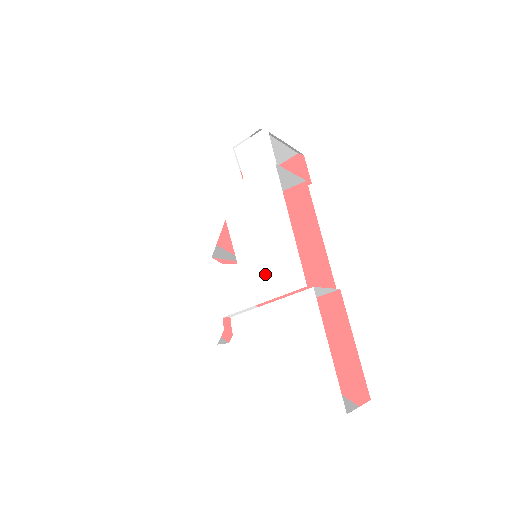
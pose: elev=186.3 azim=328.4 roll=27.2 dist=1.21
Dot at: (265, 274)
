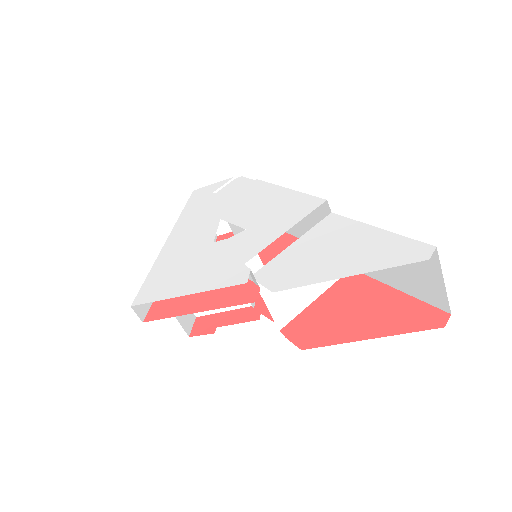
Dot at: (280, 218)
